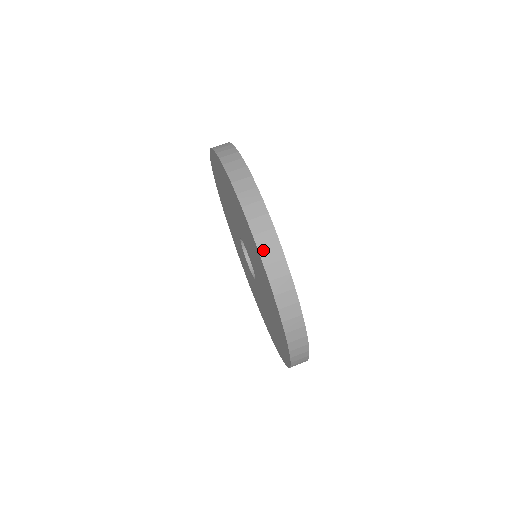
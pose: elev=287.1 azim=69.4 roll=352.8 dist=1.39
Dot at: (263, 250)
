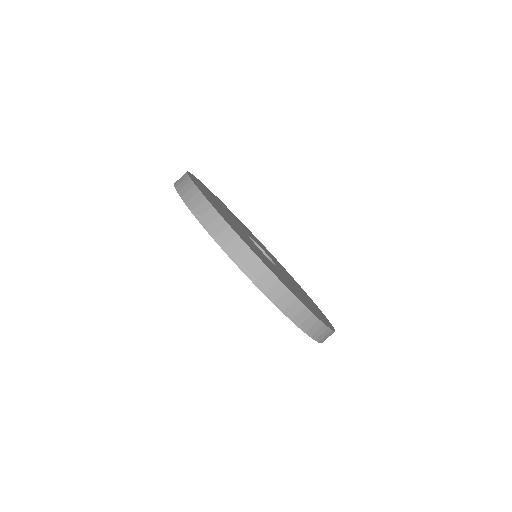
Dot at: (321, 340)
